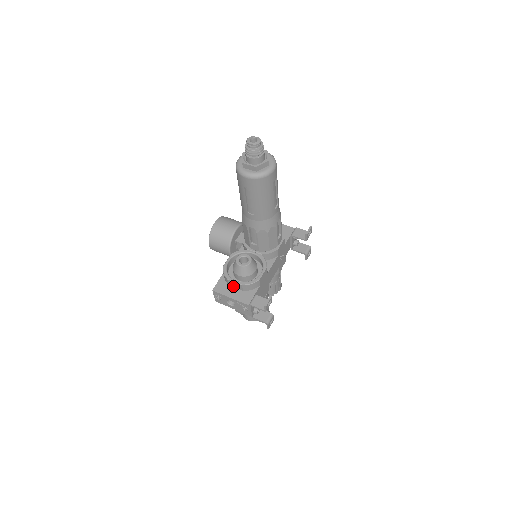
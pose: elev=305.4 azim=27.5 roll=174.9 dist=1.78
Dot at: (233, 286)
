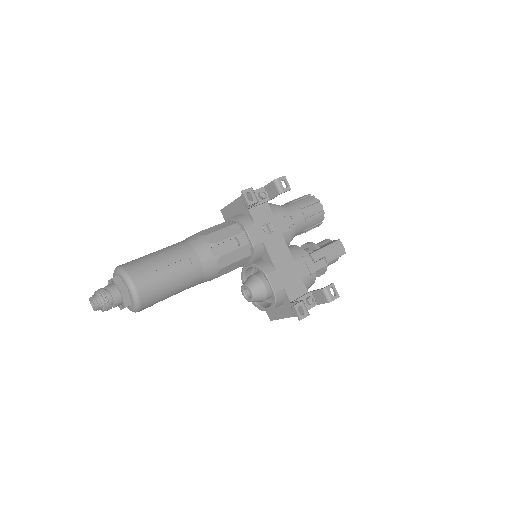
Dot at: occluded
